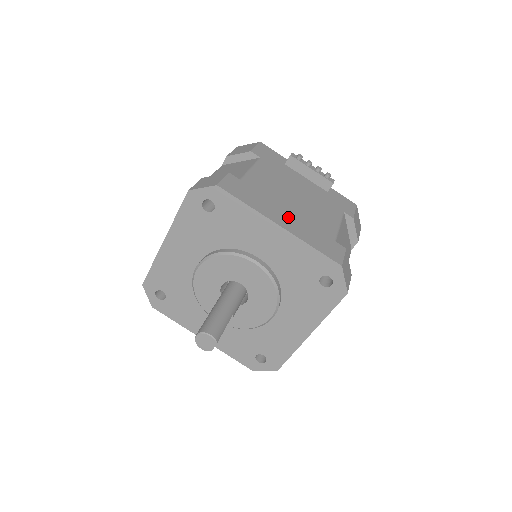
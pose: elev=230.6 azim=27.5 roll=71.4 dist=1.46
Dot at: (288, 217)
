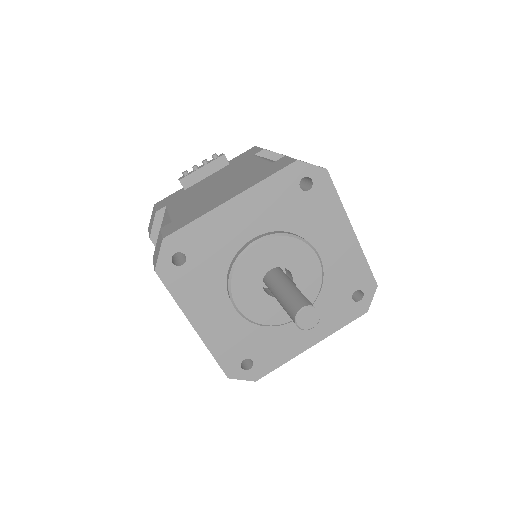
Dot at: (228, 192)
